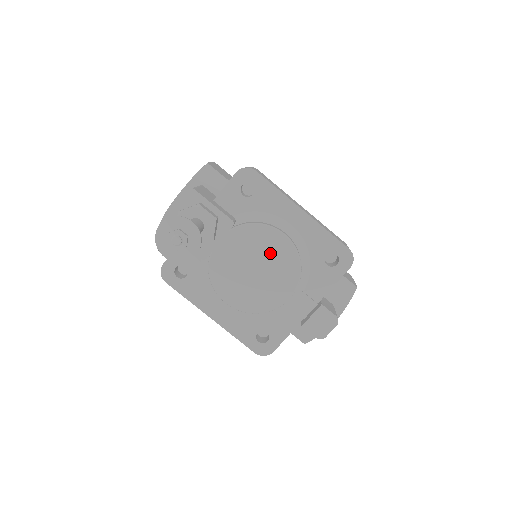
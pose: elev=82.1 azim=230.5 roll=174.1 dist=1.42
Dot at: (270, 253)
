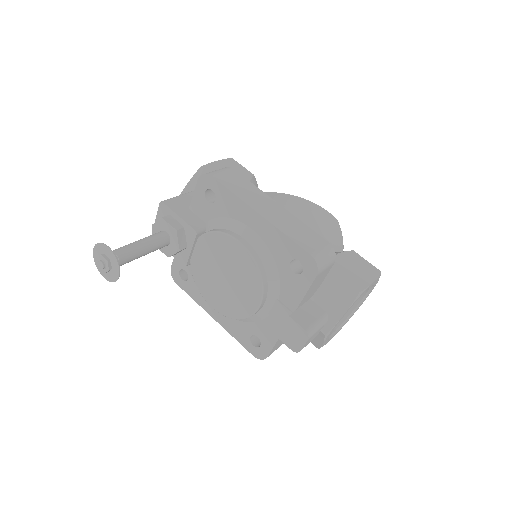
Dot at: (232, 261)
